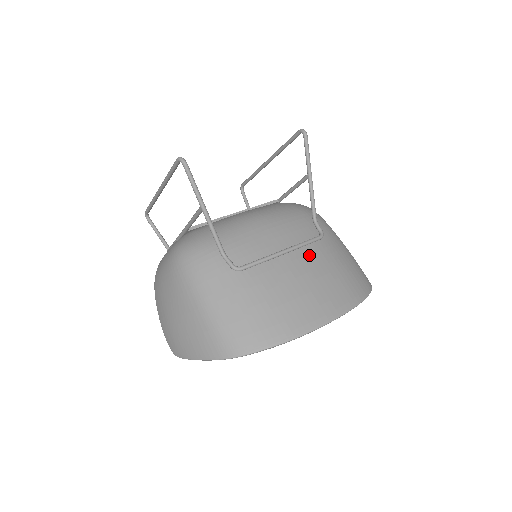
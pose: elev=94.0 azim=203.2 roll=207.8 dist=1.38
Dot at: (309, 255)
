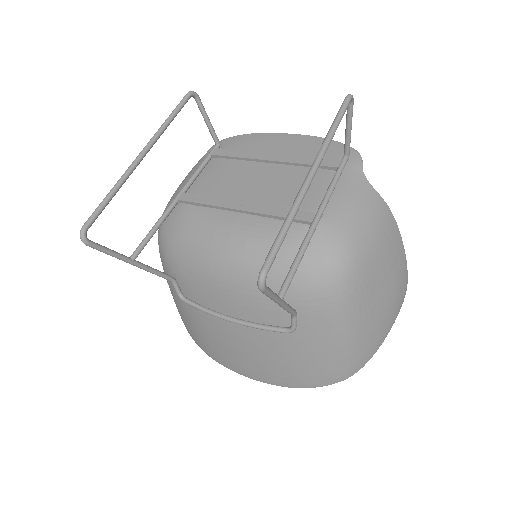
Dot at: (258, 336)
